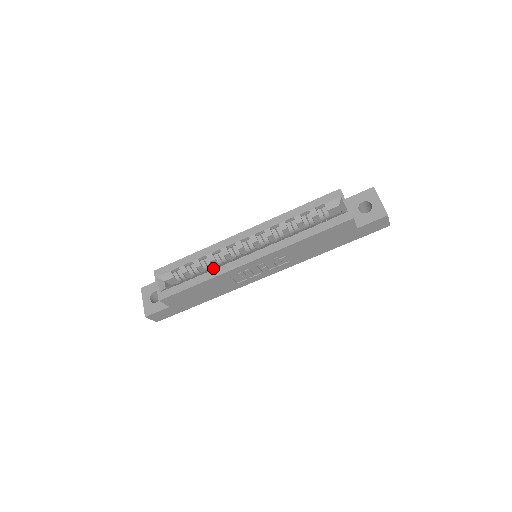
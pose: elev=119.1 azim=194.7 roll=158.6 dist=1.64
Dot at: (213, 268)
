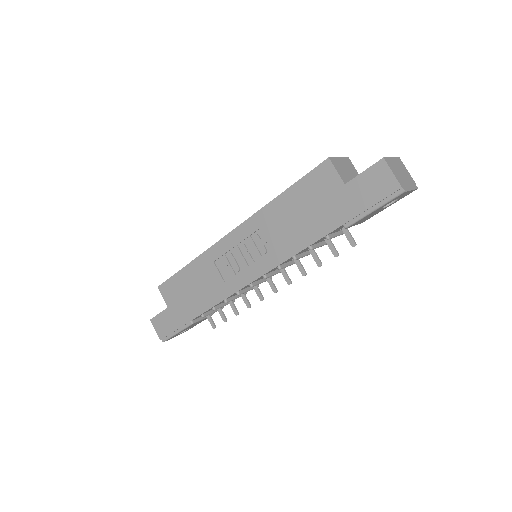
Dot at: occluded
